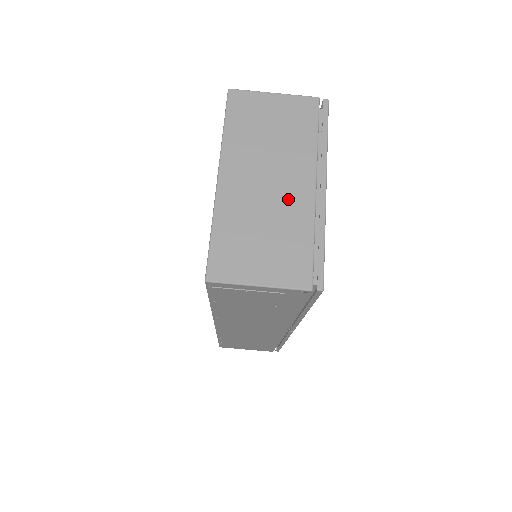
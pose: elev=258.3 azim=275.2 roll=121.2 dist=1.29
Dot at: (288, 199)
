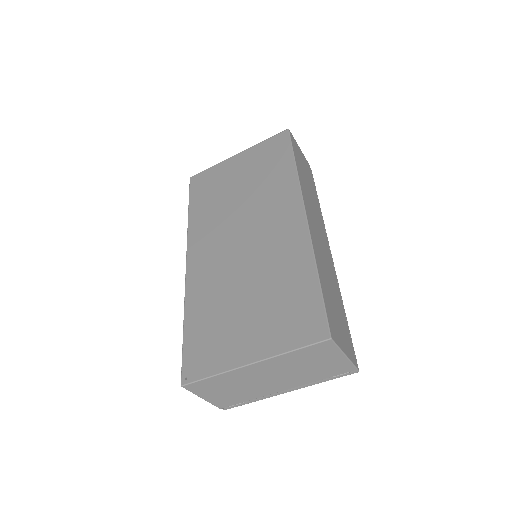
Dot at: (265, 387)
